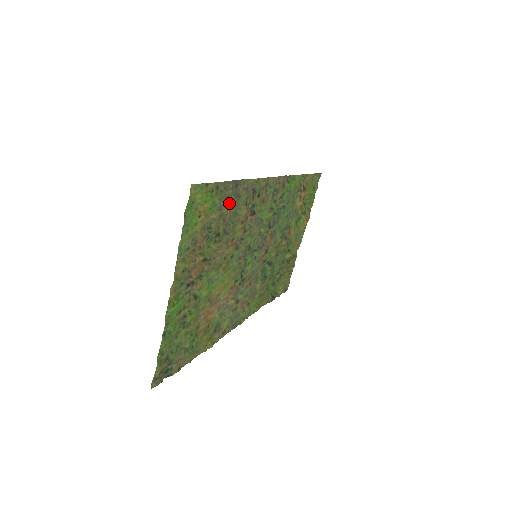
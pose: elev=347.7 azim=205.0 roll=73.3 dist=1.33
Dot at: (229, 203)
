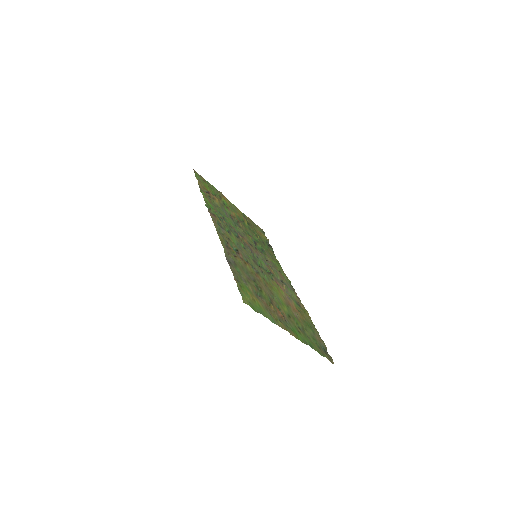
Dot at: (241, 273)
